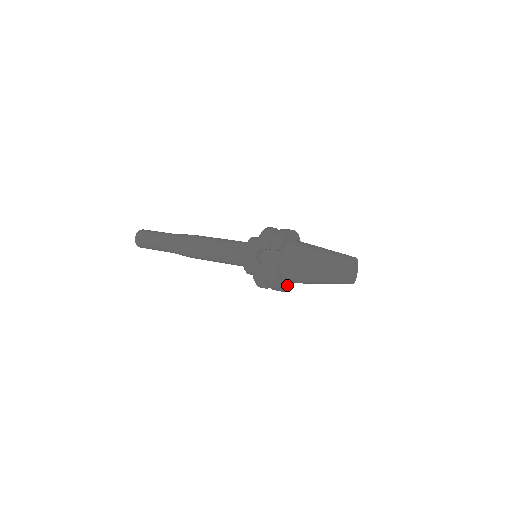
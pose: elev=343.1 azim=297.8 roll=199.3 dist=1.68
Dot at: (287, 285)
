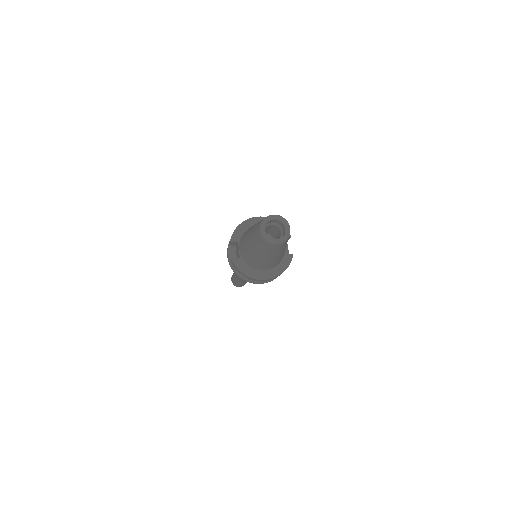
Dot at: (269, 272)
